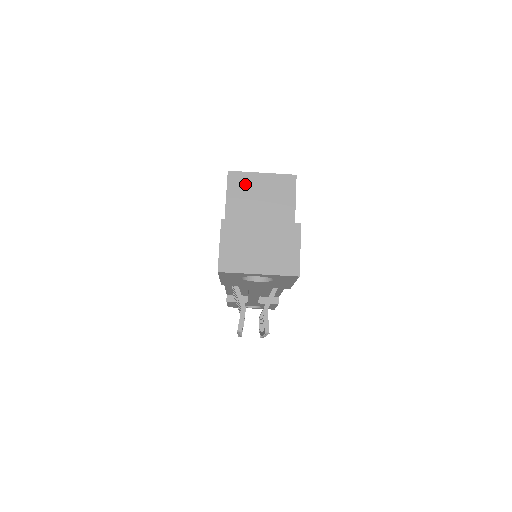
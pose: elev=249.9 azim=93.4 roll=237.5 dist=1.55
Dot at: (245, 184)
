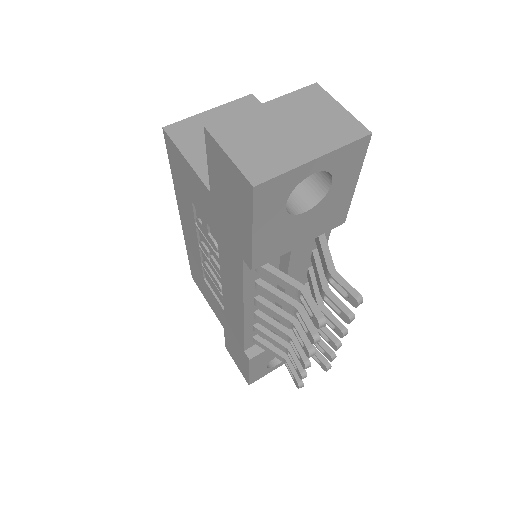
Dot at: (196, 130)
